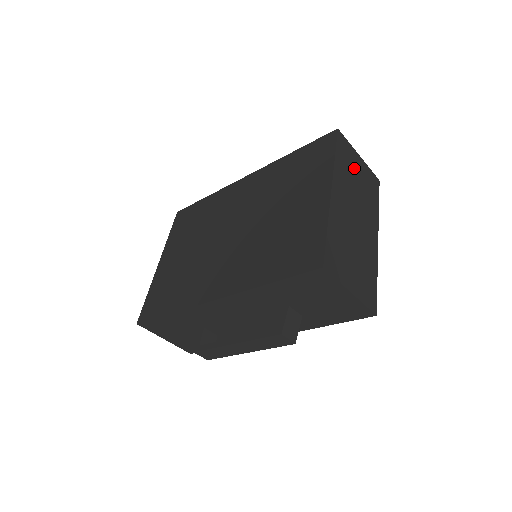
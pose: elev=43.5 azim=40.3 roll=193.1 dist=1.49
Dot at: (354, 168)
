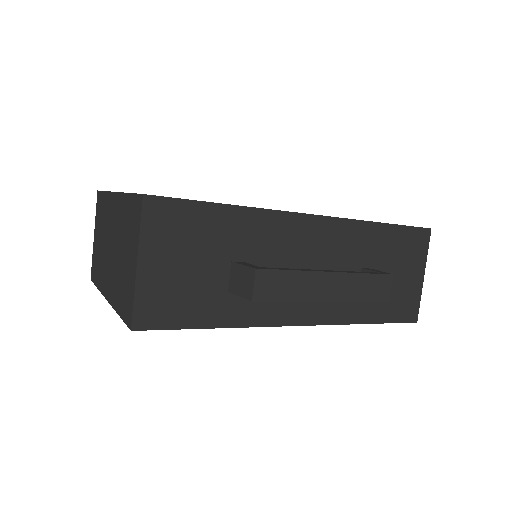
Dot at: occluded
